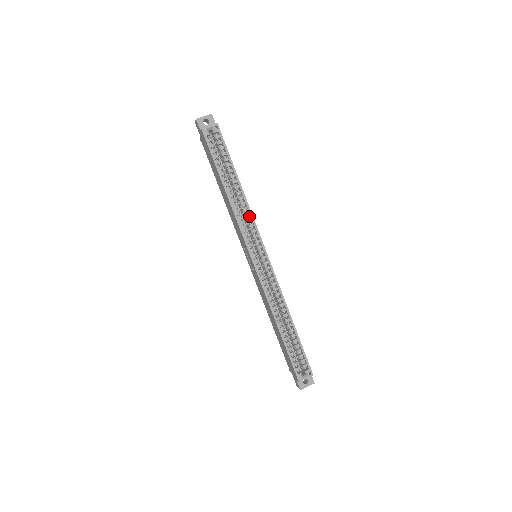
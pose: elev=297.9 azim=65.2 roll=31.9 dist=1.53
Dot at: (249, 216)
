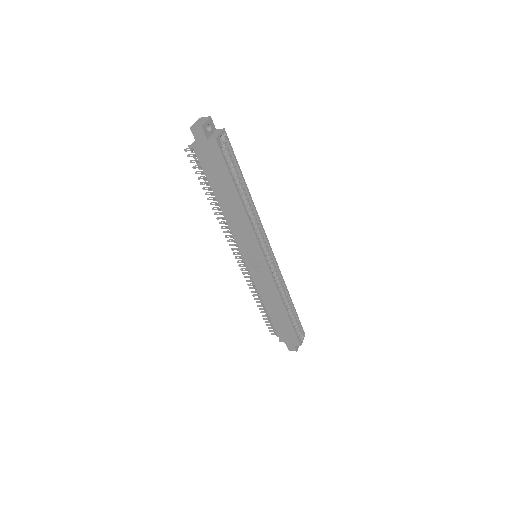
Dot at: (254, 220)
